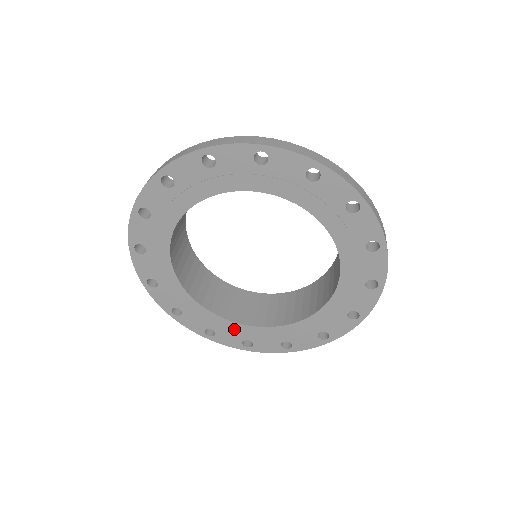
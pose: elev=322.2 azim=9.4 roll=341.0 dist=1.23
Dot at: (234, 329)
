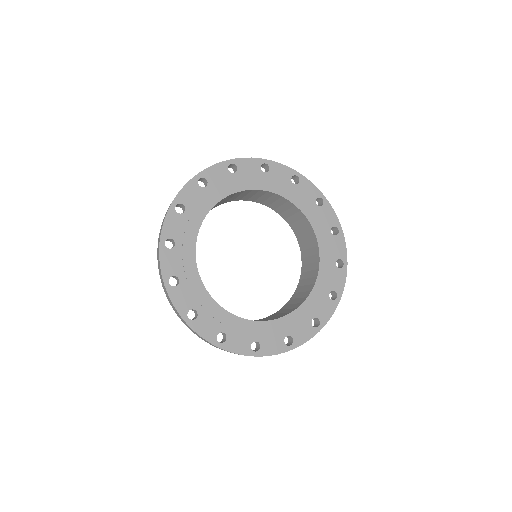
Dot at: (218, 315)
